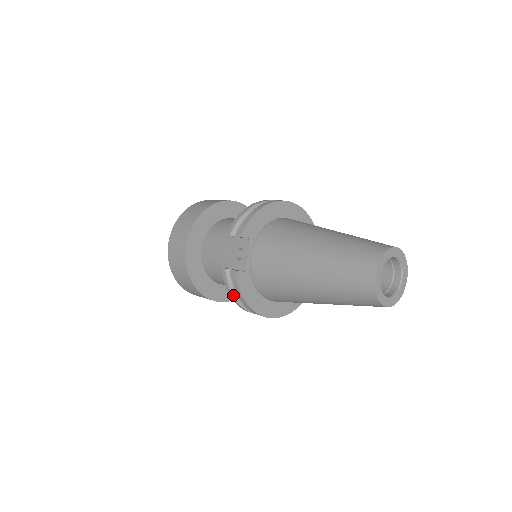
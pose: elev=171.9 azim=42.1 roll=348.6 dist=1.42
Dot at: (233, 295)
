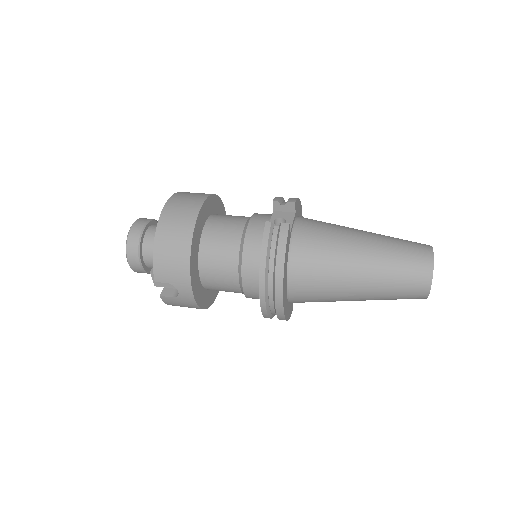
Dot at: (267, 253)
